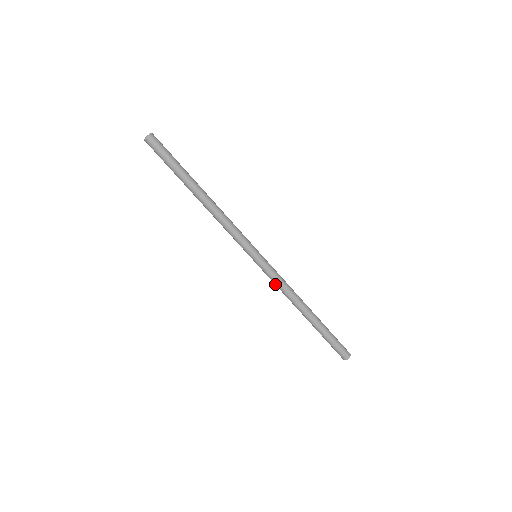
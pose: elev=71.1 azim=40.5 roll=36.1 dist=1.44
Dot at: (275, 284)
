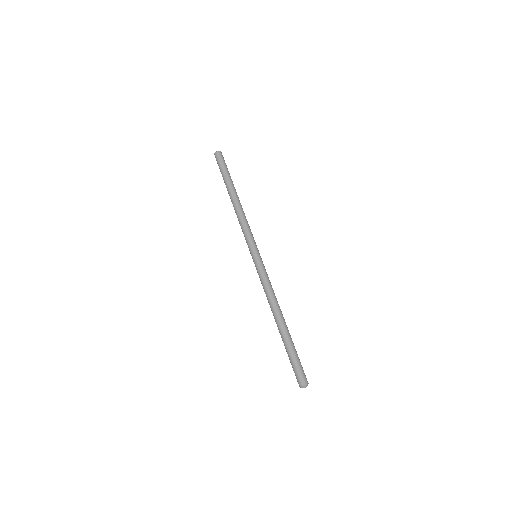
Dot at: (265, 282)
